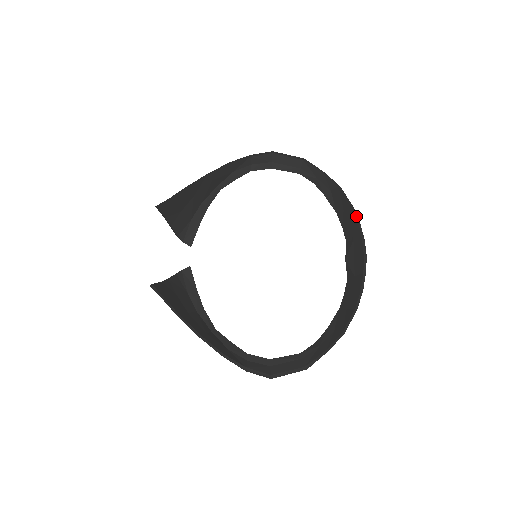
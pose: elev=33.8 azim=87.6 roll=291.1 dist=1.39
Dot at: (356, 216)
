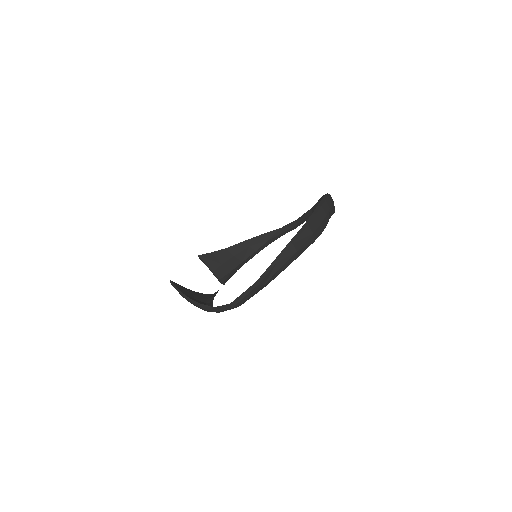
Dot at: occluded
